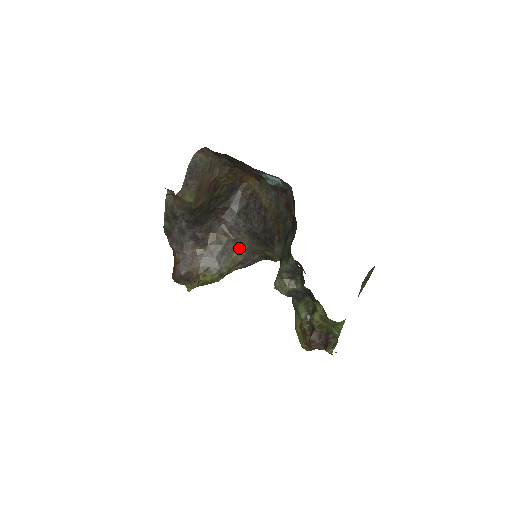
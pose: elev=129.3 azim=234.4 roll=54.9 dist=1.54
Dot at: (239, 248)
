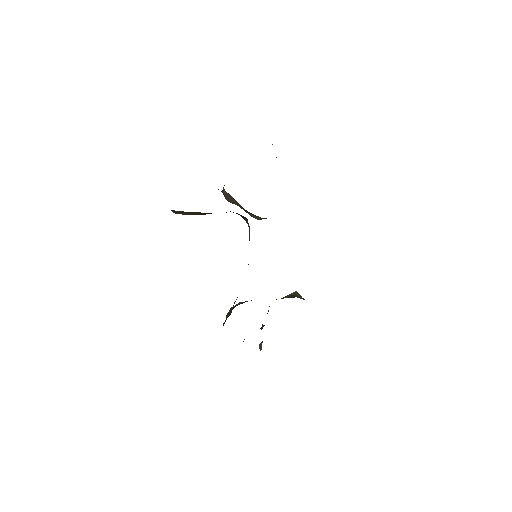
Dot at: occluded
